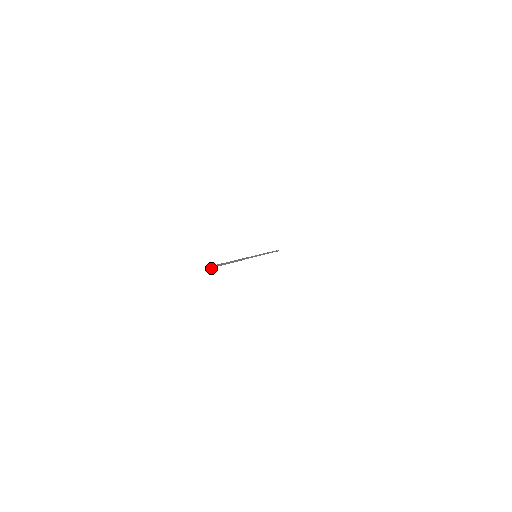
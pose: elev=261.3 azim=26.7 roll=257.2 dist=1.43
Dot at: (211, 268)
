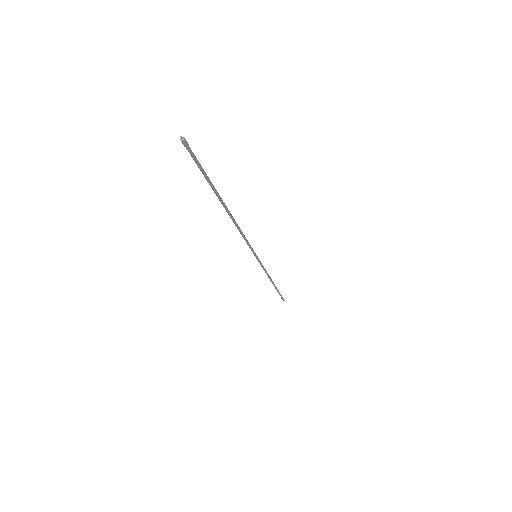
Dot at: (184, 143)
